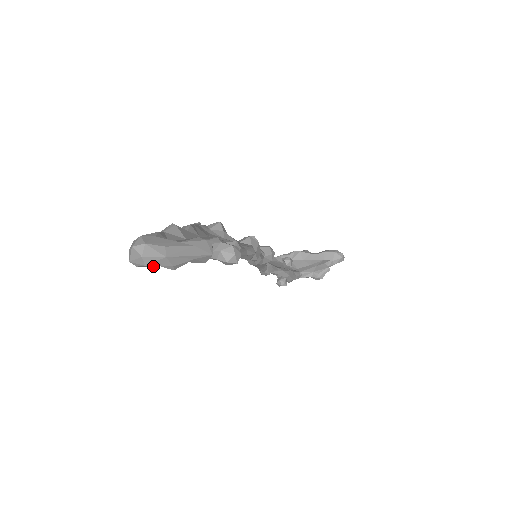
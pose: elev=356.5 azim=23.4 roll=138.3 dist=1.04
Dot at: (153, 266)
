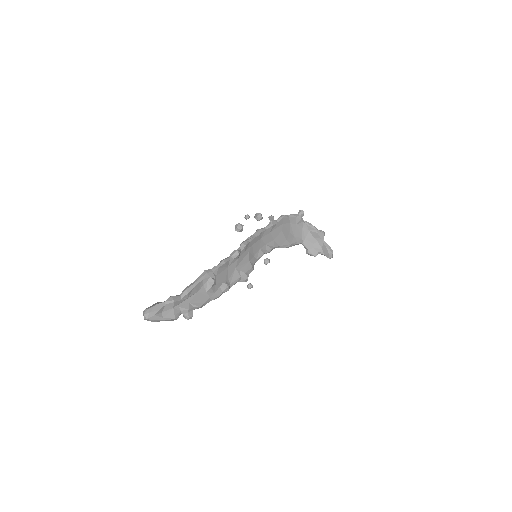
Dot at: occluded
